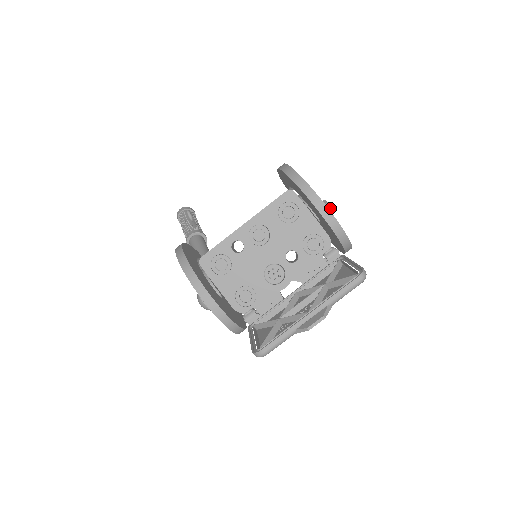
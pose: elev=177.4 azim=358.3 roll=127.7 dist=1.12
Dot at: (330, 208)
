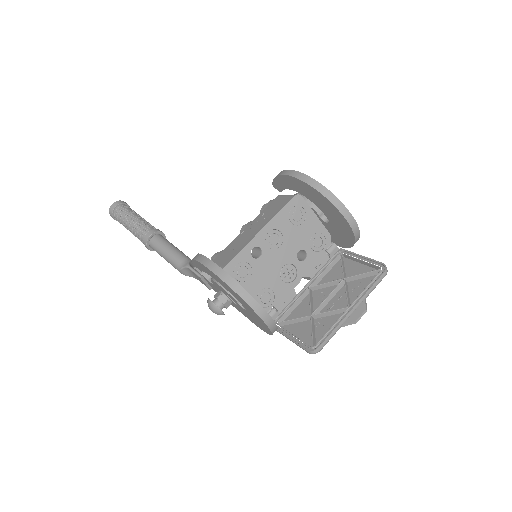
Dot at: occluded
